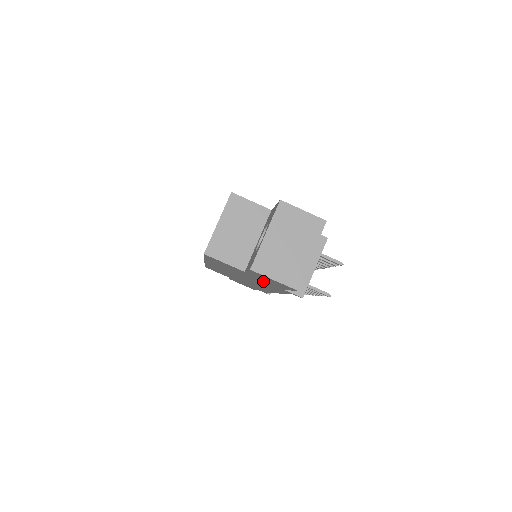
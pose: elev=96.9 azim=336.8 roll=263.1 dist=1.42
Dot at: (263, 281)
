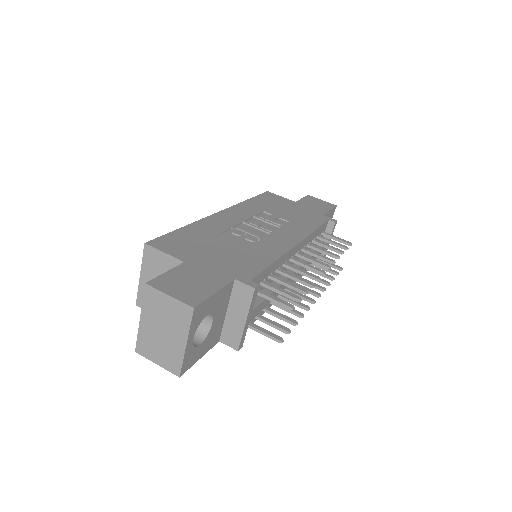
Dot at: occluded
